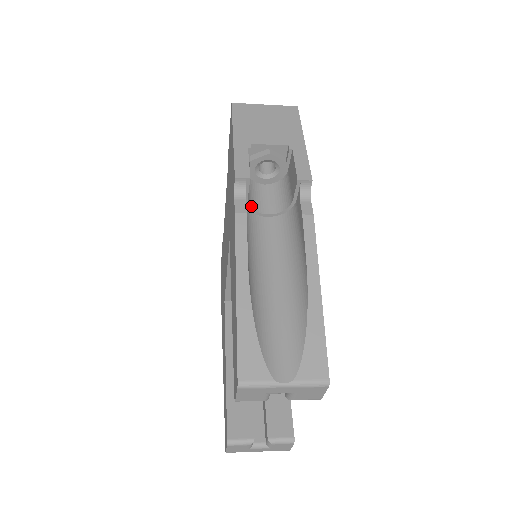
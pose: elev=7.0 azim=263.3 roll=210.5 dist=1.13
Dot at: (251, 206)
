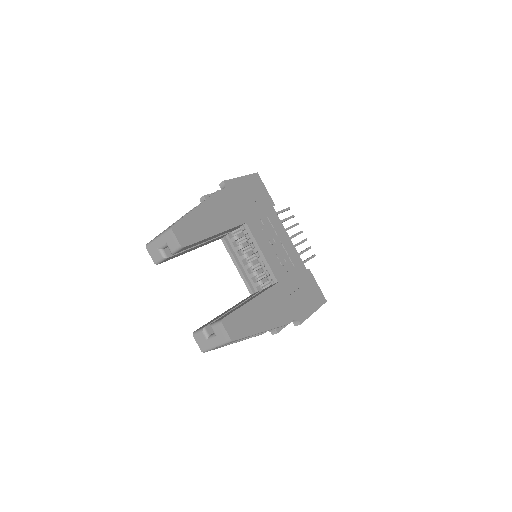
Dot at: occluded
